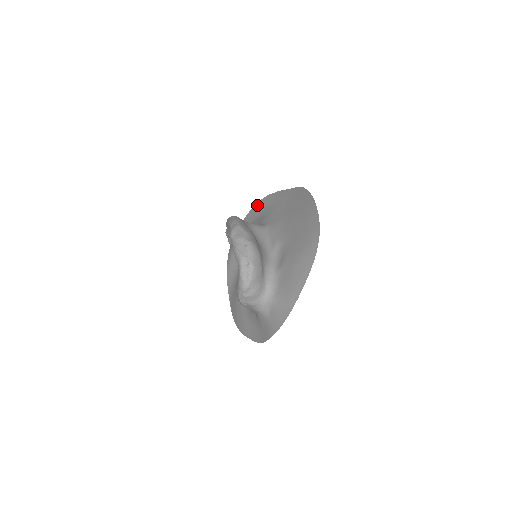
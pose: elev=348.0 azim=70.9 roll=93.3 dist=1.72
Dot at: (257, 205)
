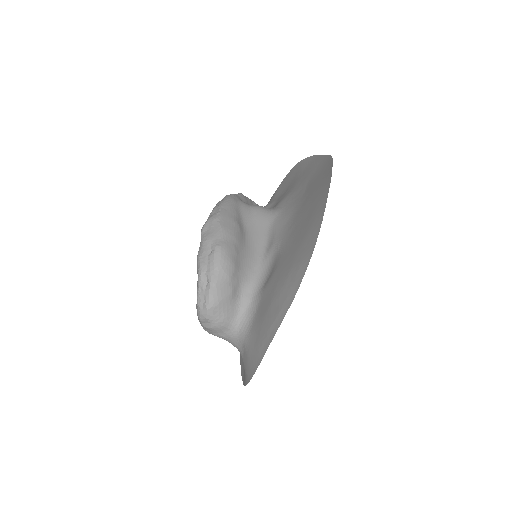
Dot at: (291, 171)
